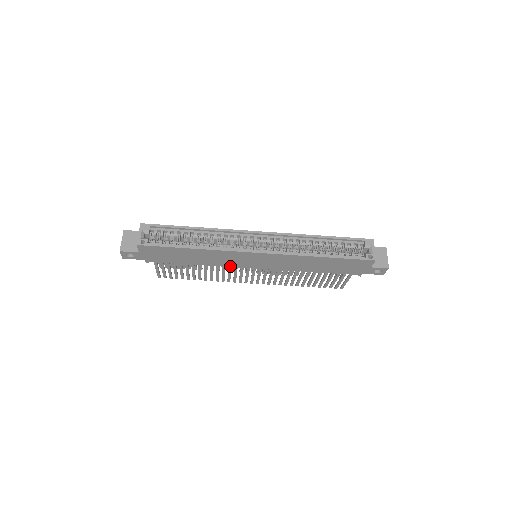
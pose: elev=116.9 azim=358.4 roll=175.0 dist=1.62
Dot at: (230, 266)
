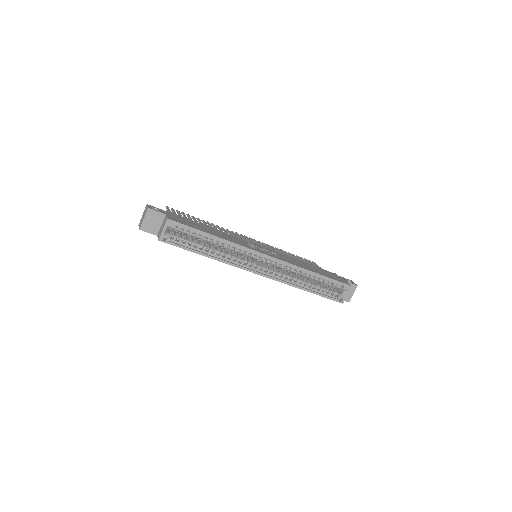
Dot at: occluded
